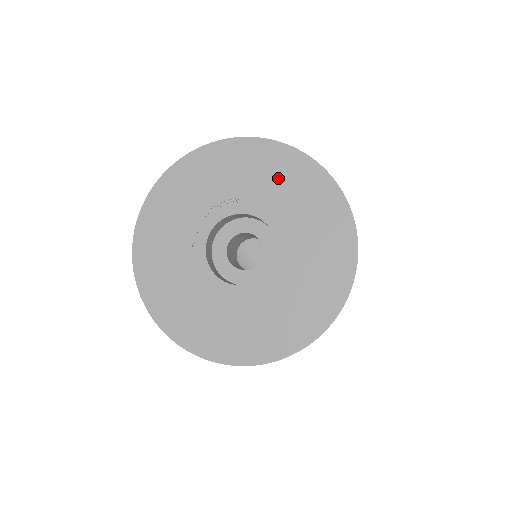
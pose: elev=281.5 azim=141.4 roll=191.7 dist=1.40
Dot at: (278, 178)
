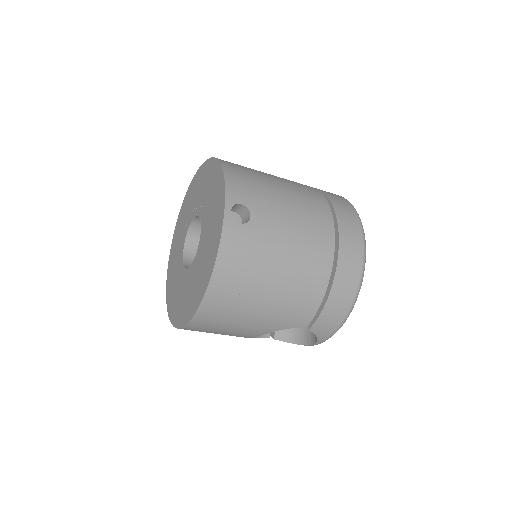
Dot at: (213, 199)
